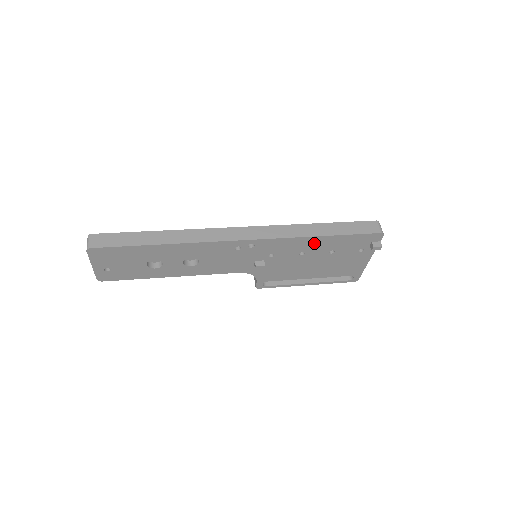
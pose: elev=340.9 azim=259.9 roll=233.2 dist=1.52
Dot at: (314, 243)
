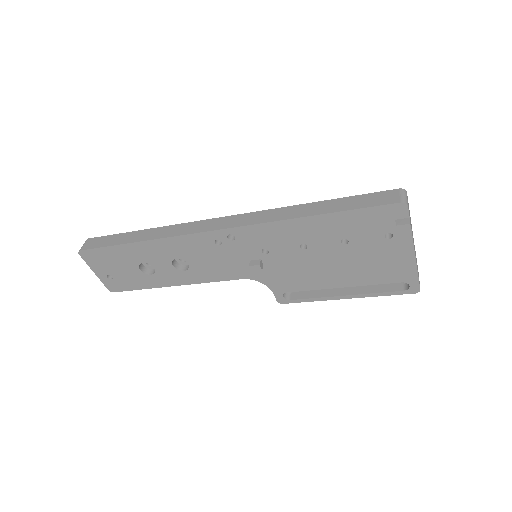
Dot at: (309, 228)
